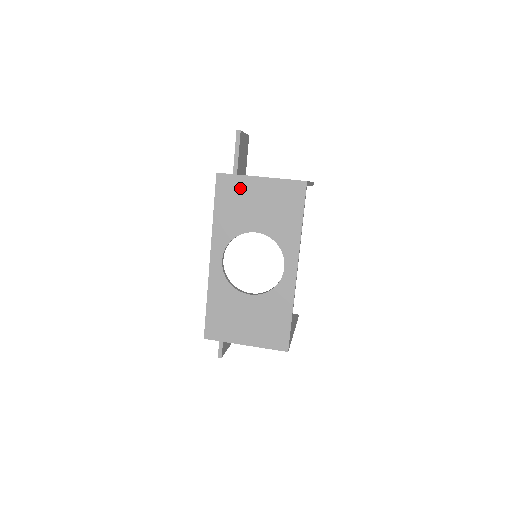
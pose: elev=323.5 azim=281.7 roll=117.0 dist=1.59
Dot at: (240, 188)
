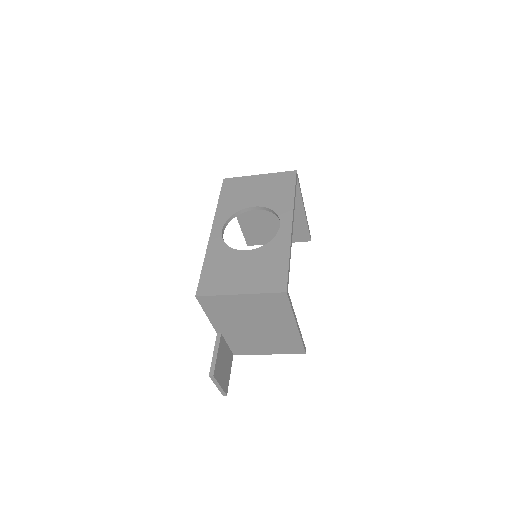
Dot at: (242, 183)
